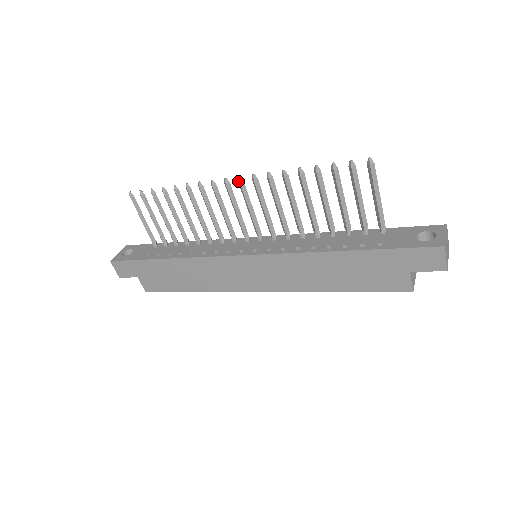
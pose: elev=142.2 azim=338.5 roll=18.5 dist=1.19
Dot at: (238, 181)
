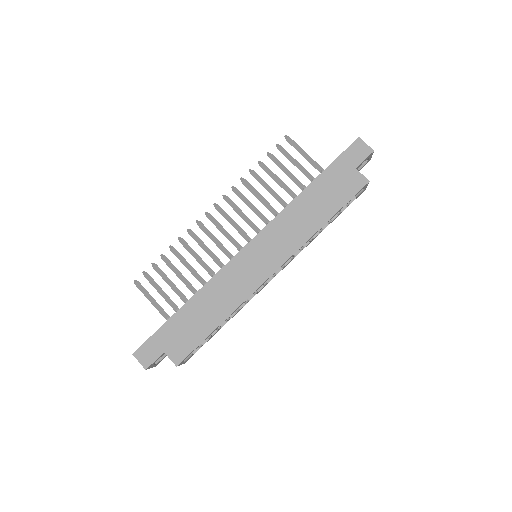
Dot at: (215, 207)
